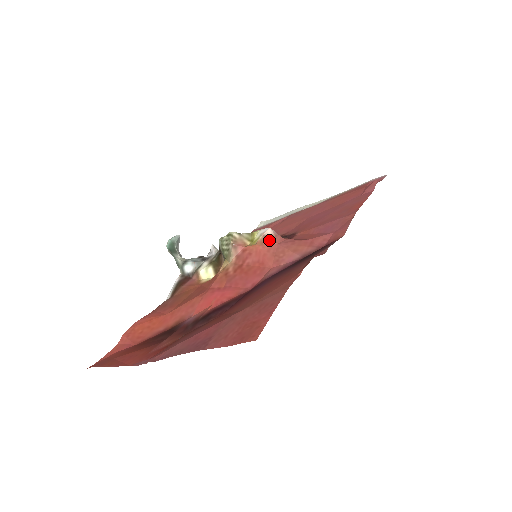
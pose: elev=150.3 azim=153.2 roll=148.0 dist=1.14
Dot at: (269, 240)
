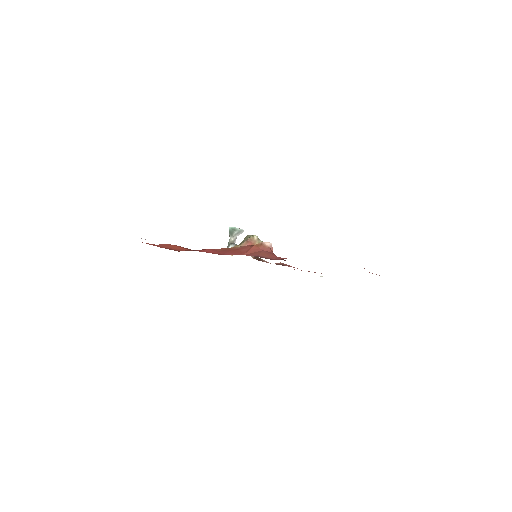
Dot at: (262, 246)
